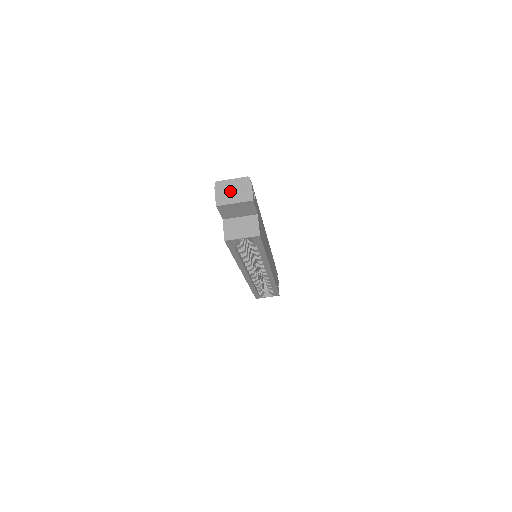
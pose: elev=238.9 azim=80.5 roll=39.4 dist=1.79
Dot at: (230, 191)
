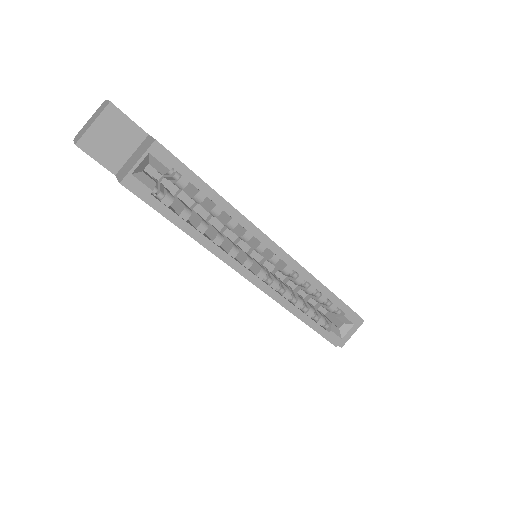
Dot at: (87, 124)
